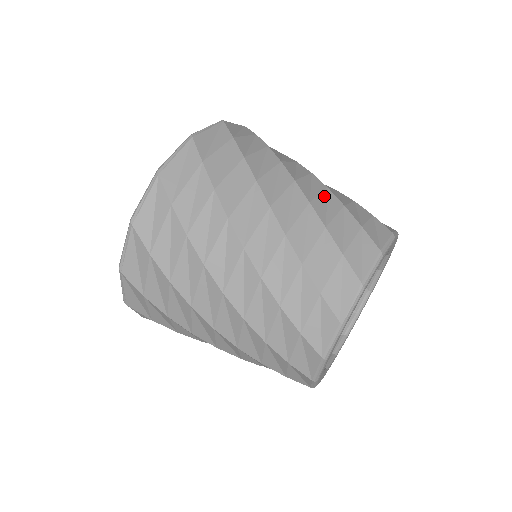
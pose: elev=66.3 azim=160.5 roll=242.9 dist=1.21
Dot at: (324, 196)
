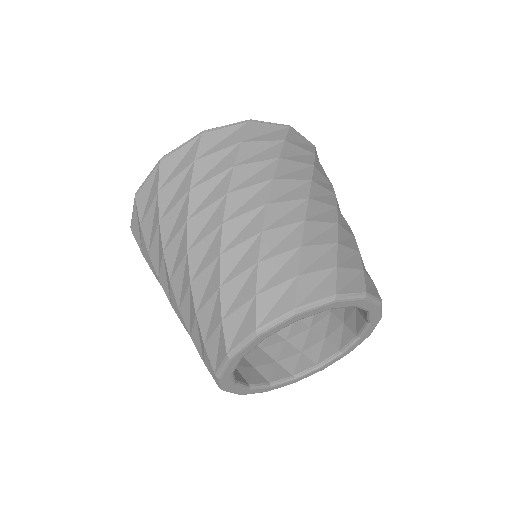
Dot at: (326, 226)
